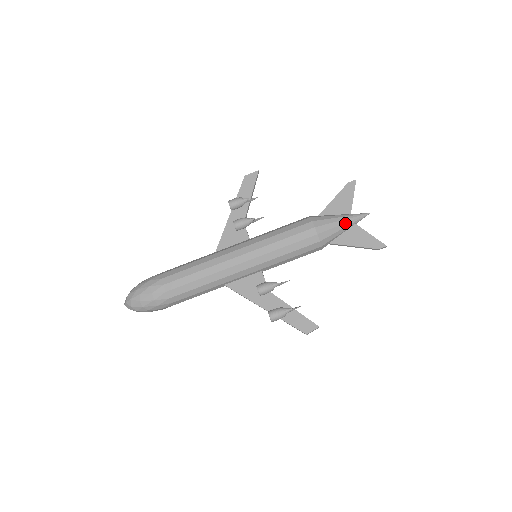
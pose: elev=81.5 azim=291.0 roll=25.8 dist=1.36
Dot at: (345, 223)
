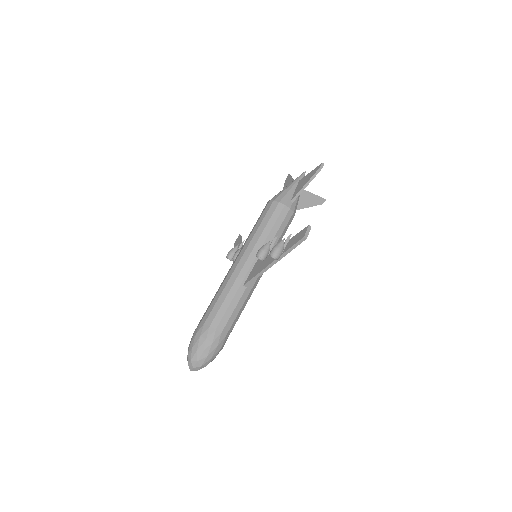
Dot at: (291, 185)
